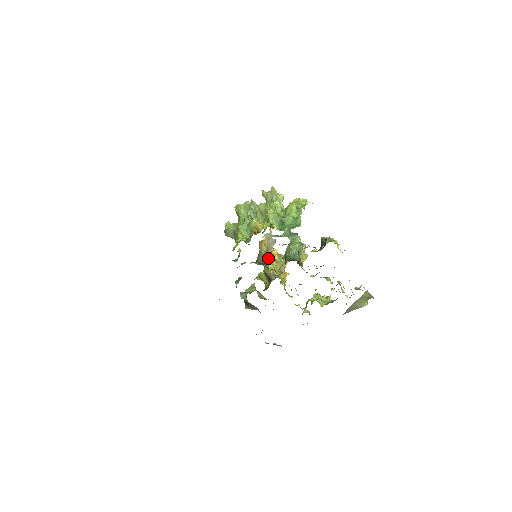
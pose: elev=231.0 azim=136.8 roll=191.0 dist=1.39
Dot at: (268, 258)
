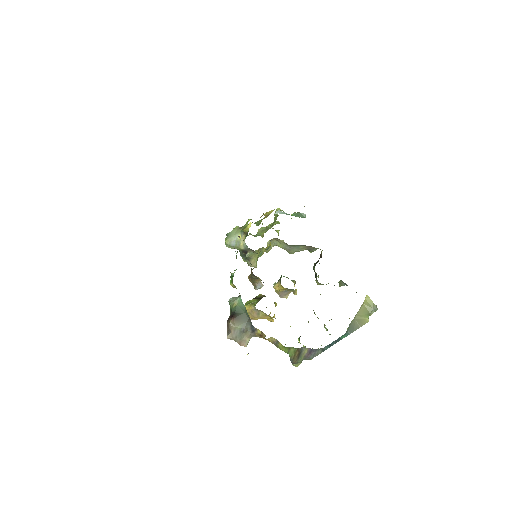
Dot at: occluded
